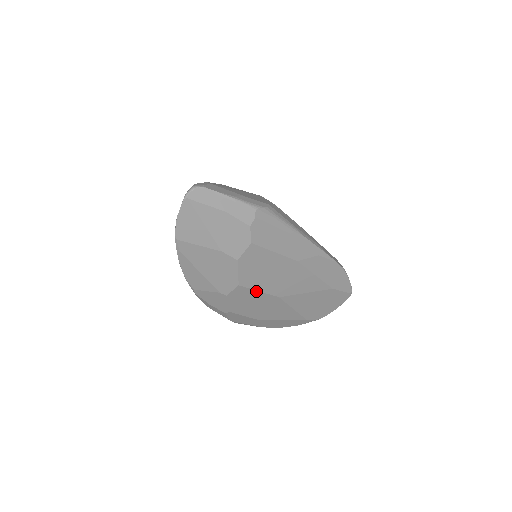
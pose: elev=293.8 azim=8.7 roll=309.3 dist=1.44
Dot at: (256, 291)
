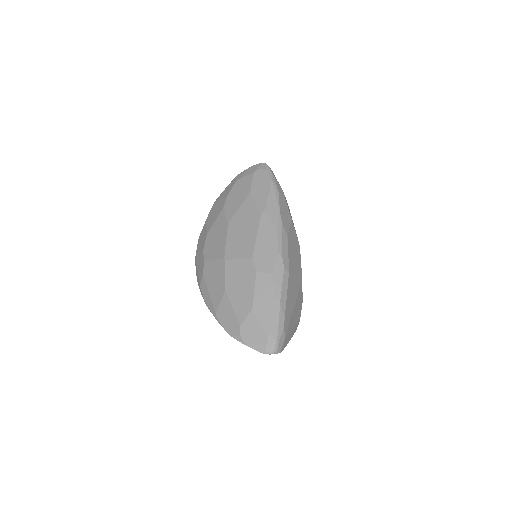
Dot at: occluded
